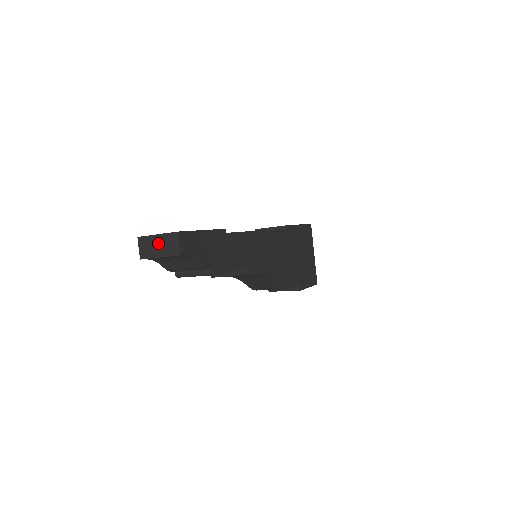
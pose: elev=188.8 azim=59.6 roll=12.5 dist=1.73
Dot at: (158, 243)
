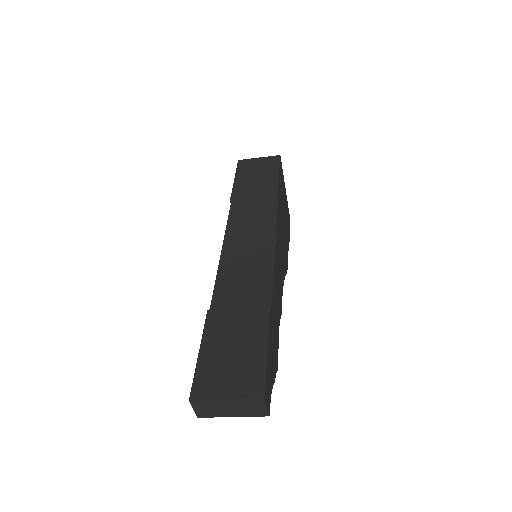
Dot at: (229, 407)
